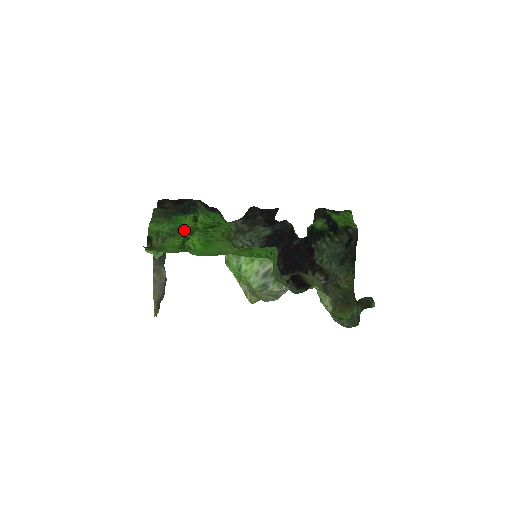
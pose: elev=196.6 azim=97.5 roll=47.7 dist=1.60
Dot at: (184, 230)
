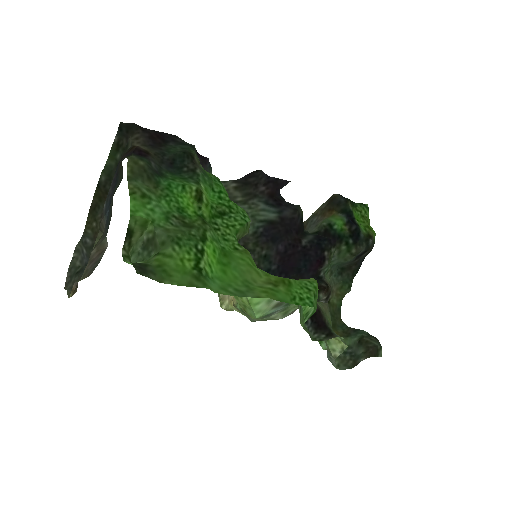
Dot at: (188, 224)
